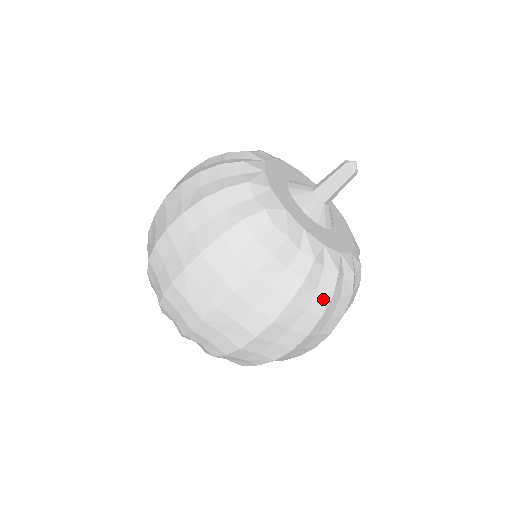
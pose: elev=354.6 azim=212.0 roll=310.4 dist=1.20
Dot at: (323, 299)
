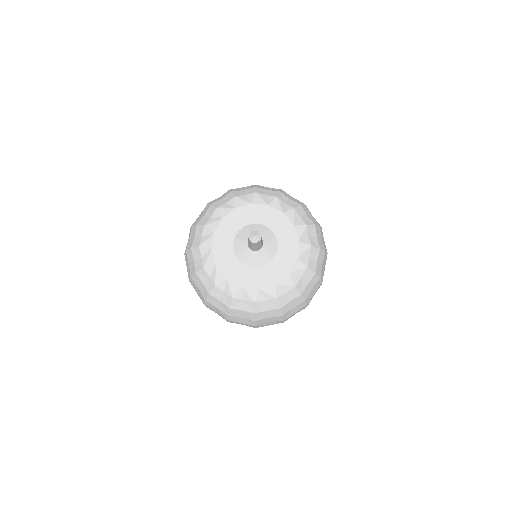
Dot at: (225, 307)
